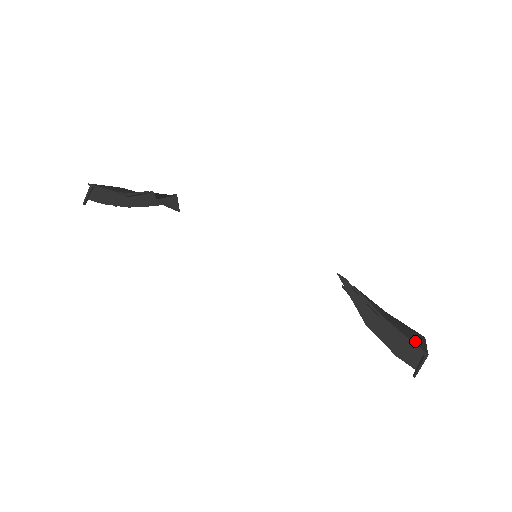
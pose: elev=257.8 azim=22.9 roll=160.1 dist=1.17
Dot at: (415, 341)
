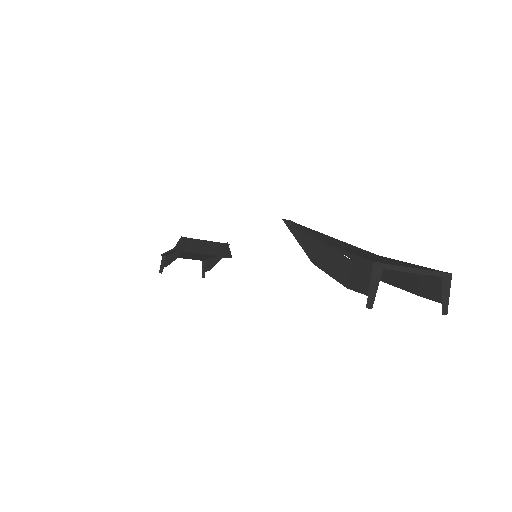
Dot at: (369, 257)
